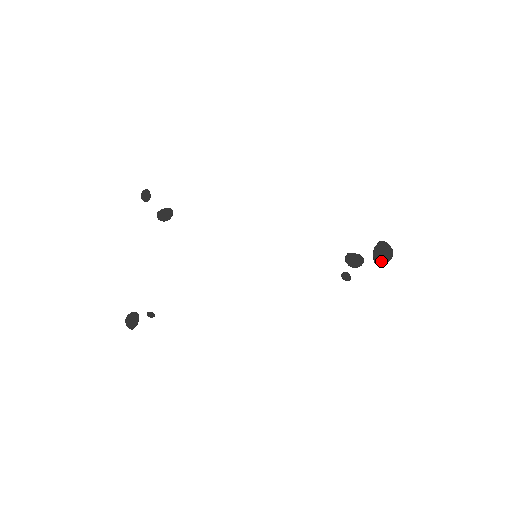
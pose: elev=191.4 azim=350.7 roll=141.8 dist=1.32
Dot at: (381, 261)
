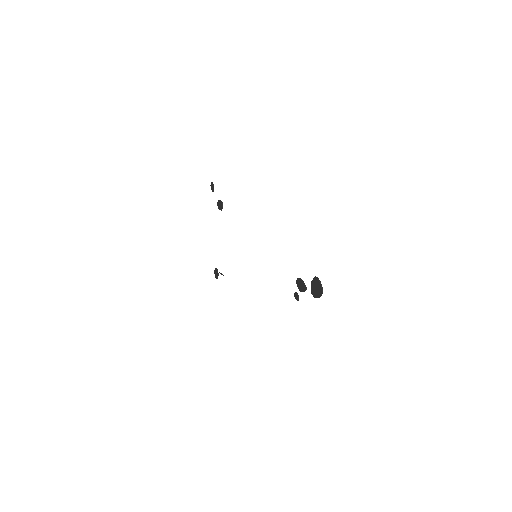
Dot at: (315, 295)
